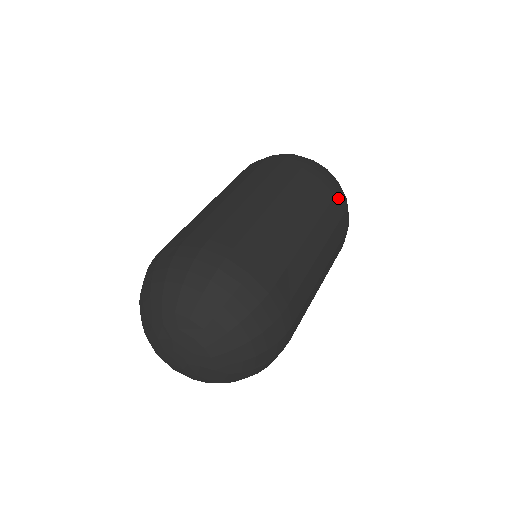
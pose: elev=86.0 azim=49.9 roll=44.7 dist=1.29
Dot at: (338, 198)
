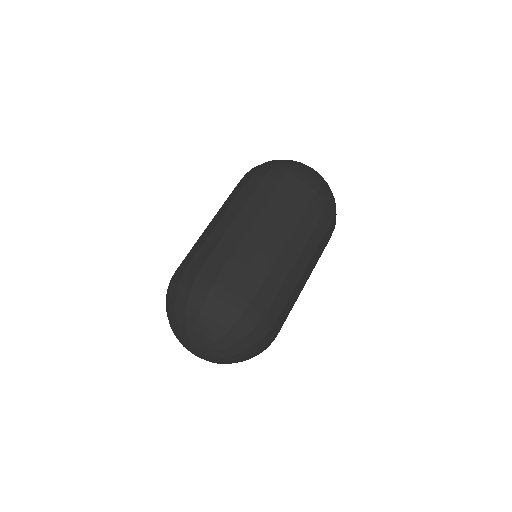
Dot at: occluded
